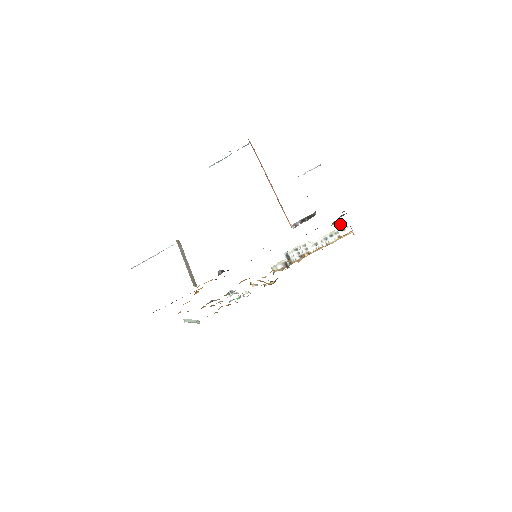
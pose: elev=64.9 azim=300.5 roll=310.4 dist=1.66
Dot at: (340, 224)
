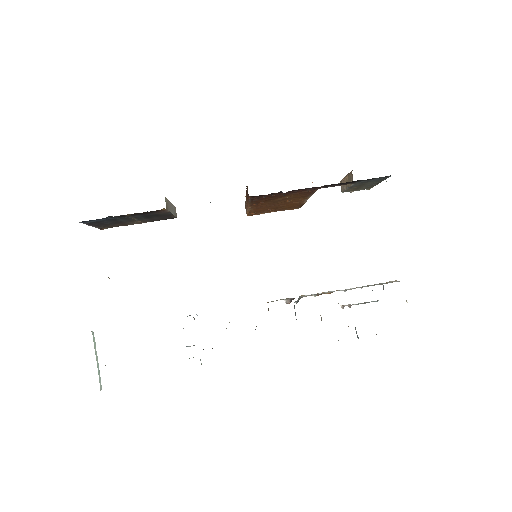
Dot at: (387, 282)
